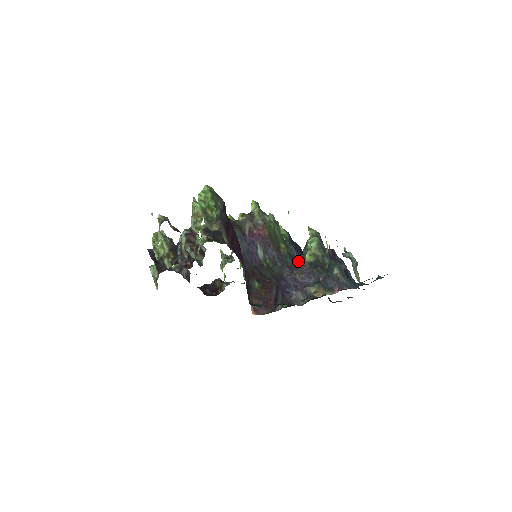
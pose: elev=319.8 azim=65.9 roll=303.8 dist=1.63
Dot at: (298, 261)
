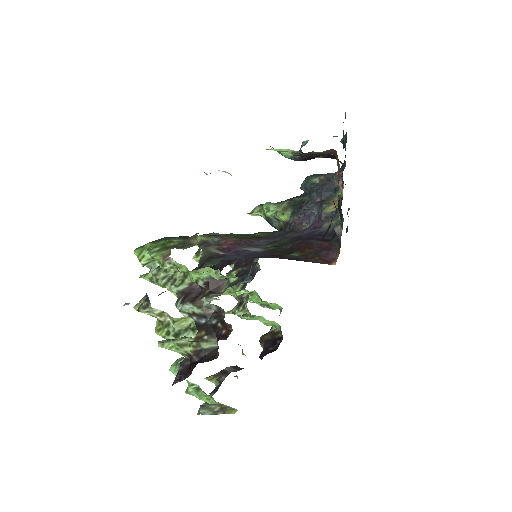
Dot at: occluded
